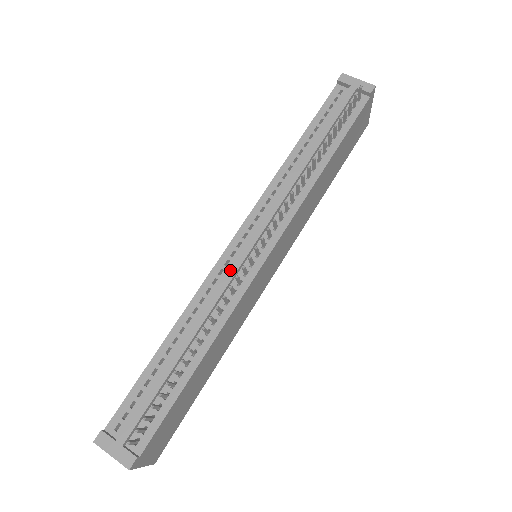
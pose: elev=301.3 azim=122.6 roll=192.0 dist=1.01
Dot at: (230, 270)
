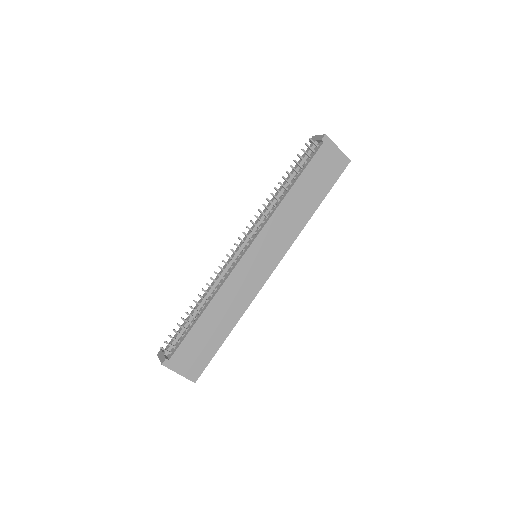
Dot at: (228, 261)
